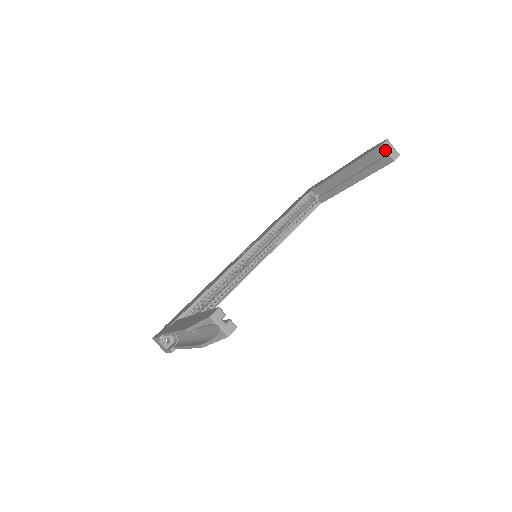
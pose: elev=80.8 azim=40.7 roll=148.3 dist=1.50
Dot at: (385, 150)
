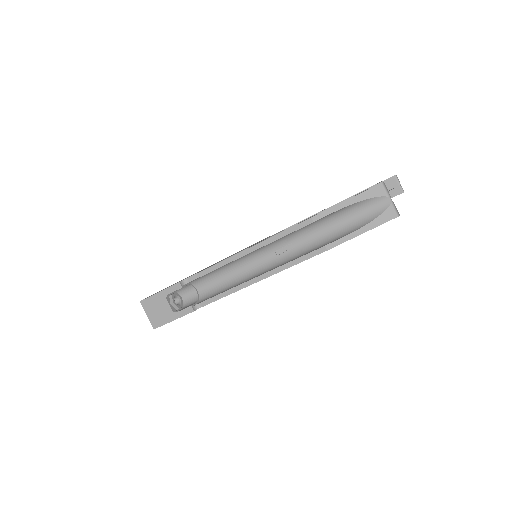
Dot at: (397, 181)
